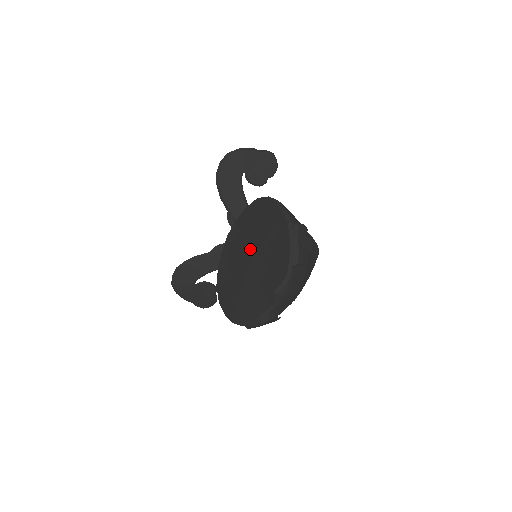
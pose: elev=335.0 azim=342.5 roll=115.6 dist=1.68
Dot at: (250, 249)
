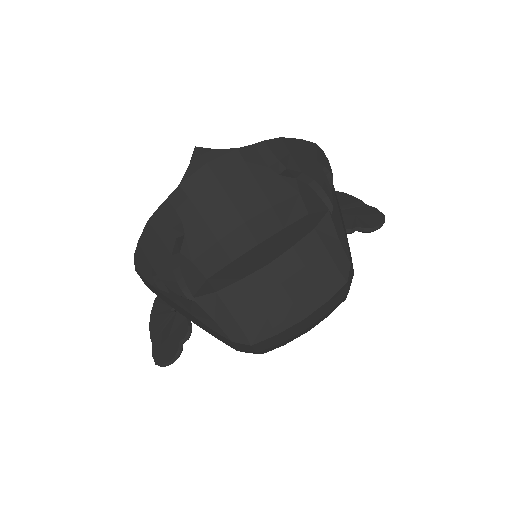
Dot at: occluded
